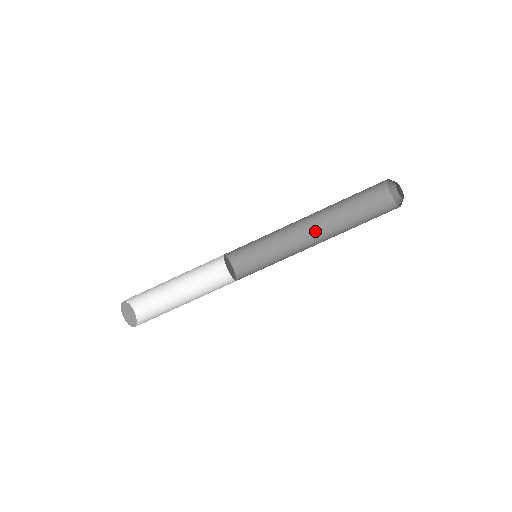
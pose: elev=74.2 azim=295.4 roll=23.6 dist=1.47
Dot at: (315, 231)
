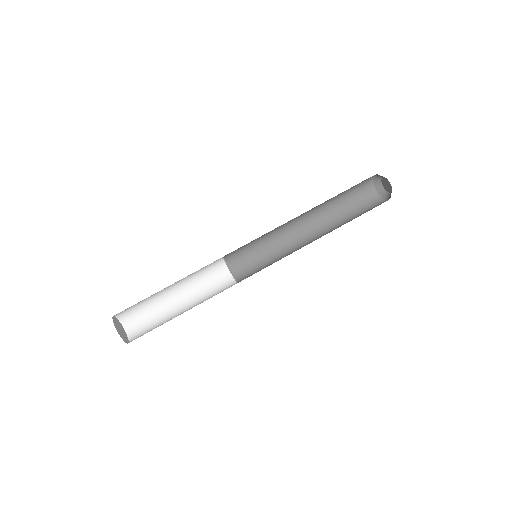
Dot at: (318, 238)
